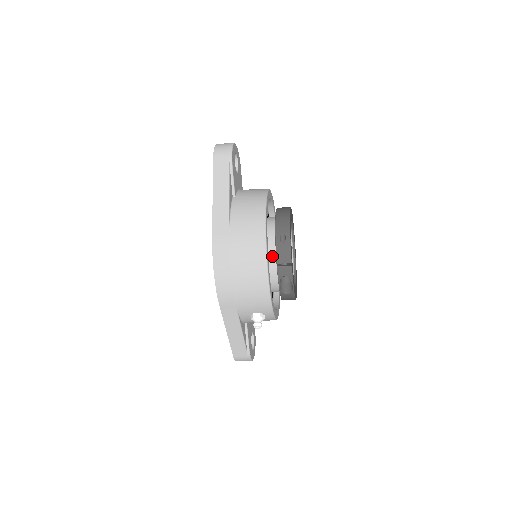
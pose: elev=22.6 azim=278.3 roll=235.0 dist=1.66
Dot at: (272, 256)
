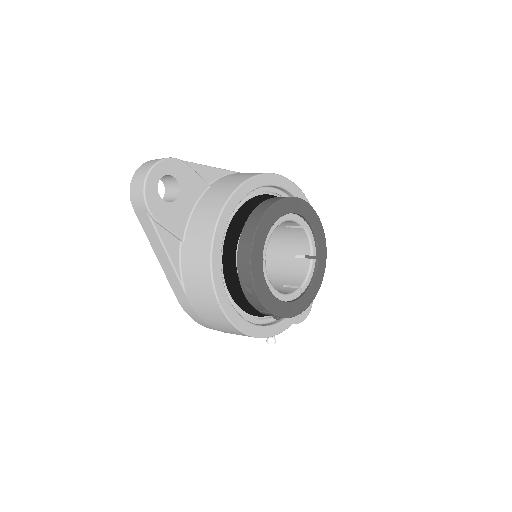
Dot at: occluded
